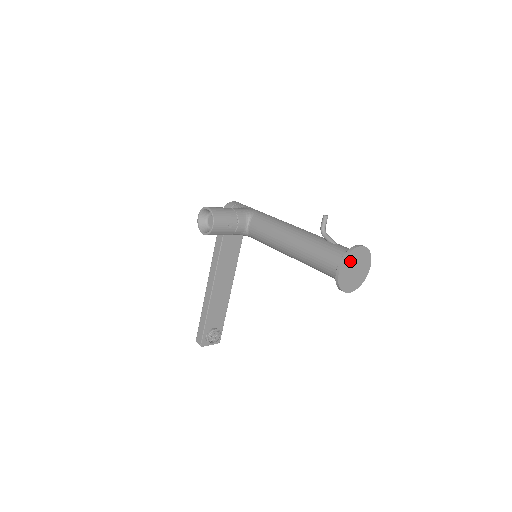
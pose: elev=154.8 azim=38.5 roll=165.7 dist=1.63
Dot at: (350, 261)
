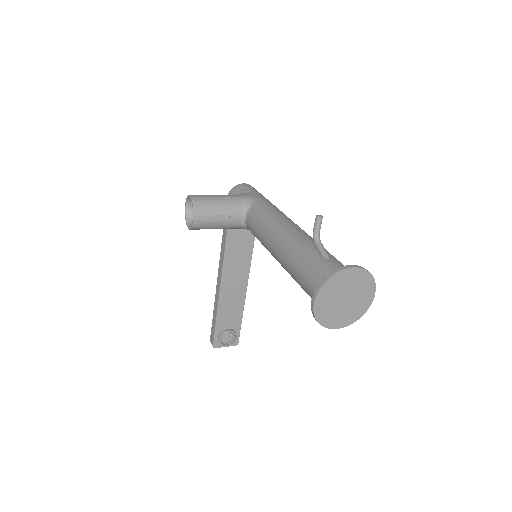
Dot at: (333, 288)
